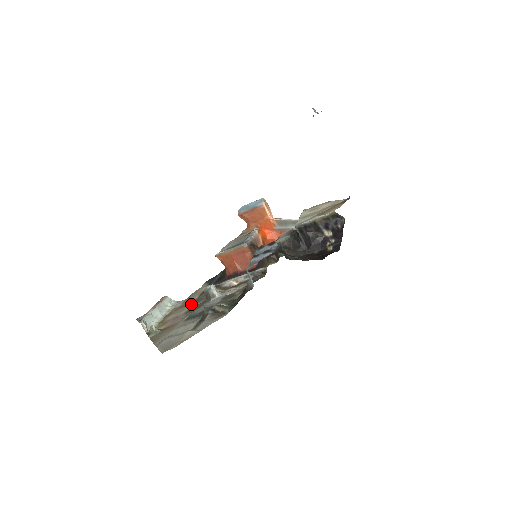
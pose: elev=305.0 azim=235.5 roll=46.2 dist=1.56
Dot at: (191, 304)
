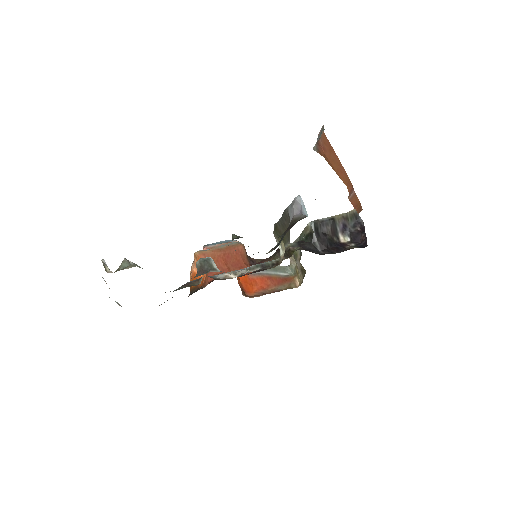
Dot at: occluded
